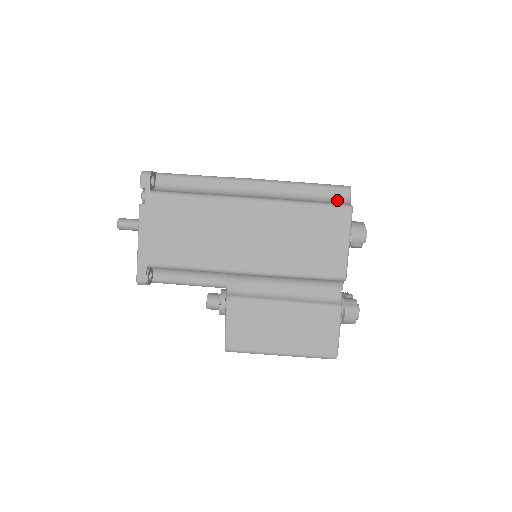
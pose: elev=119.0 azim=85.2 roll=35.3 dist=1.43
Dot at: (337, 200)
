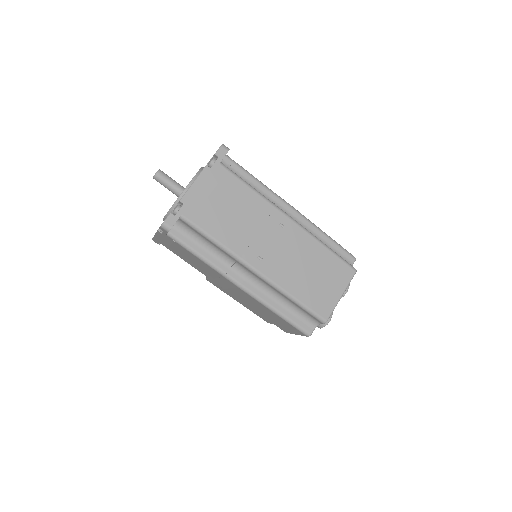
Dot at: (309, 319)
